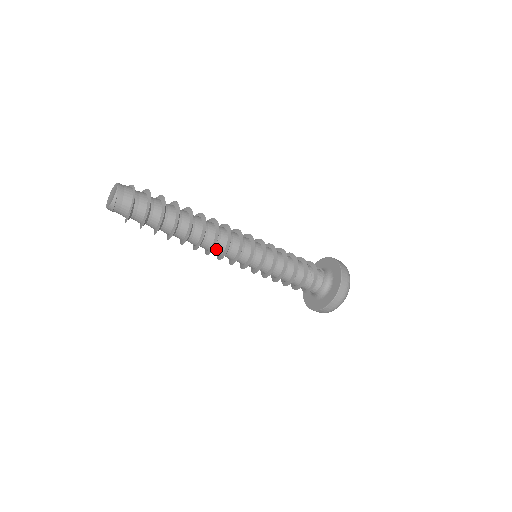
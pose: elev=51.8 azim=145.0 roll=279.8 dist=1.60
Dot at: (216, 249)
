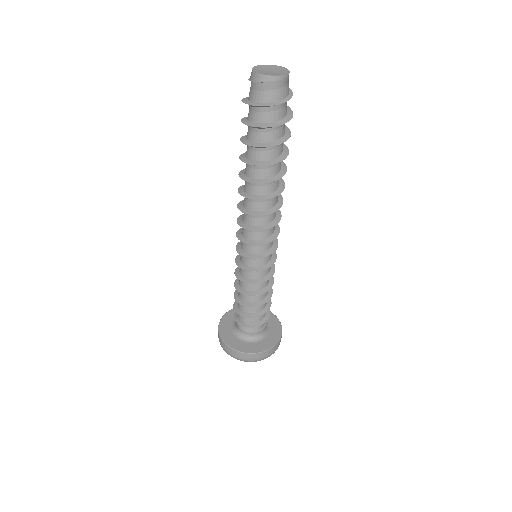
Dot at: (257, 217)
